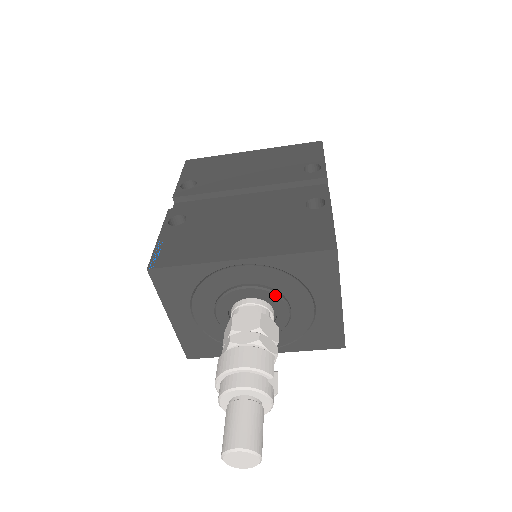
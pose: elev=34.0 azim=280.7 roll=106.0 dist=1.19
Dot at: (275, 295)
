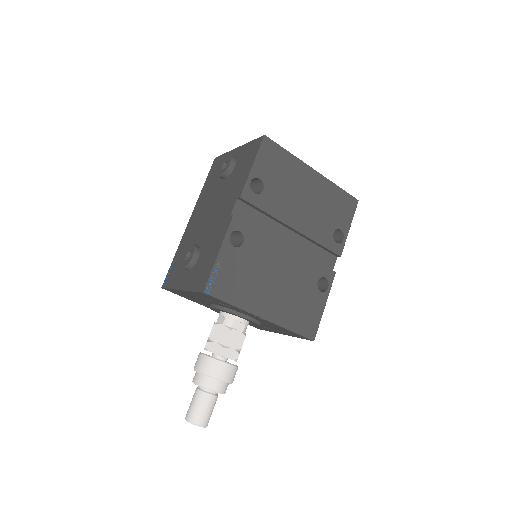
Dot at: (259, 325)
